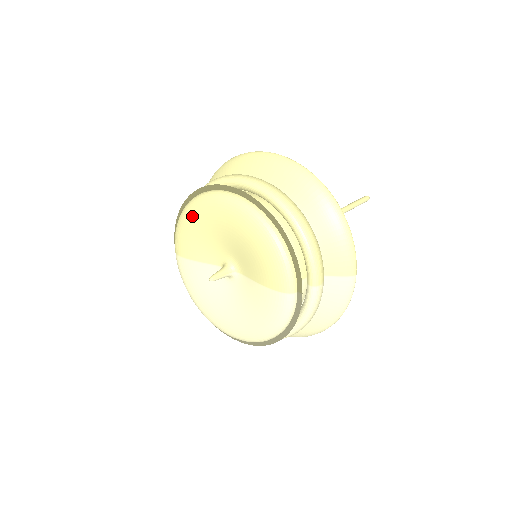
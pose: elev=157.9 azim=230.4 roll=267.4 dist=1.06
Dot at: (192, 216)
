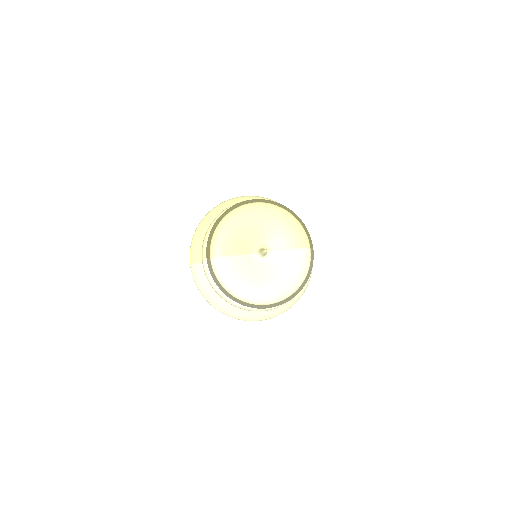
Dot at: (233, 222)
